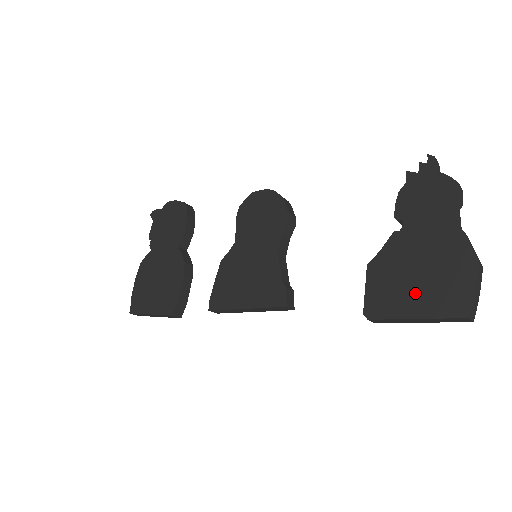
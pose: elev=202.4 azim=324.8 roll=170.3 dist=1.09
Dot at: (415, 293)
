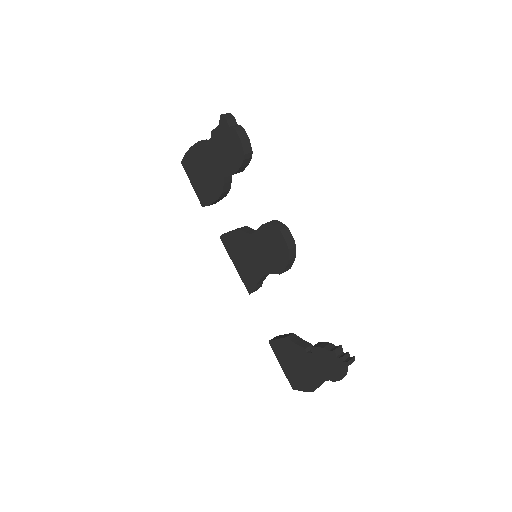
Dot at: (288, 365)
